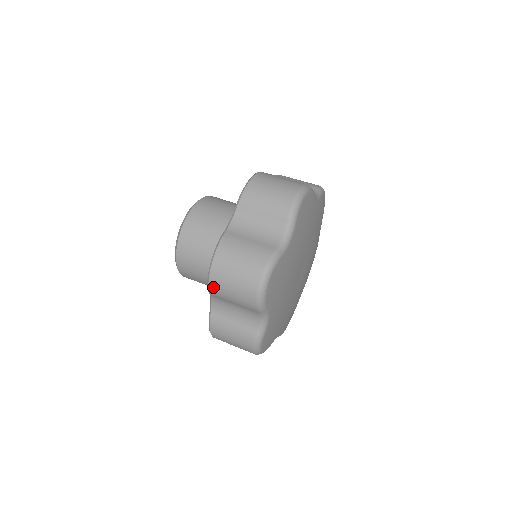
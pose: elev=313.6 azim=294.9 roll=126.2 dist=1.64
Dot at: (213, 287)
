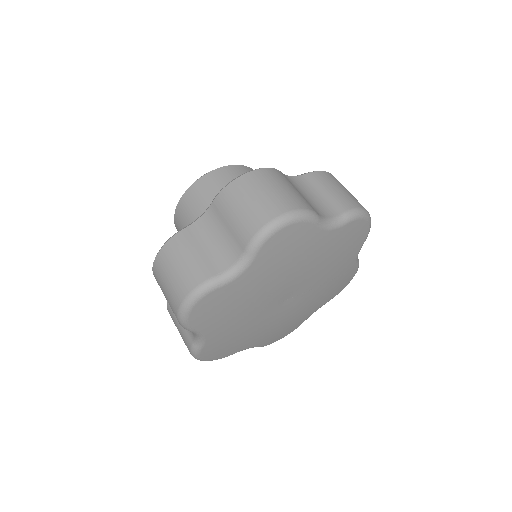
Dot at: (156, 279)
